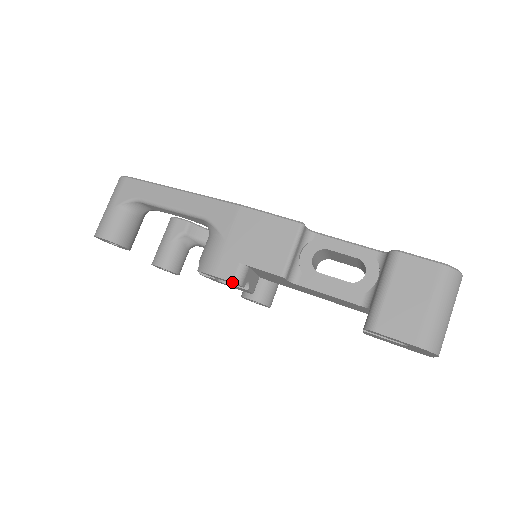
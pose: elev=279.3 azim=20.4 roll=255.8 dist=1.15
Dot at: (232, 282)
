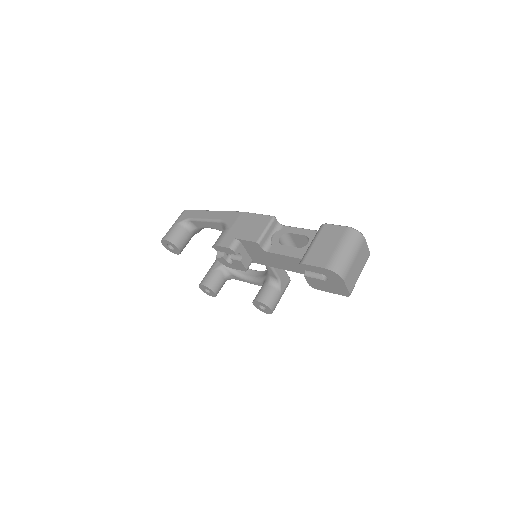
Dot at: (228, 248)
